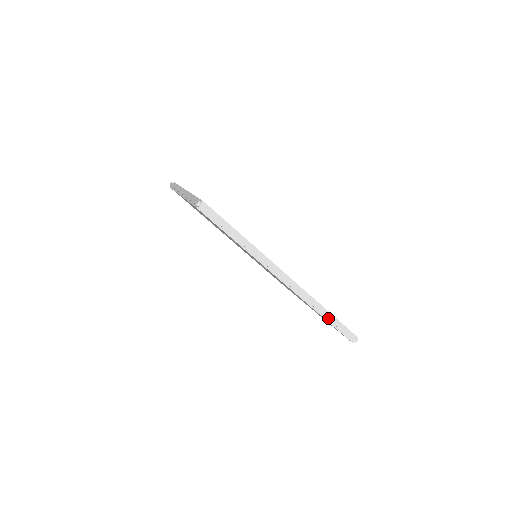
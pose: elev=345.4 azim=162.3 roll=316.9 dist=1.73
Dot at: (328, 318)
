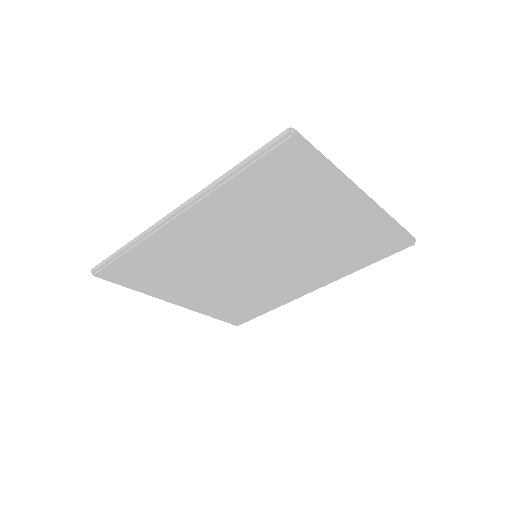
Dot at: (236, 170)
